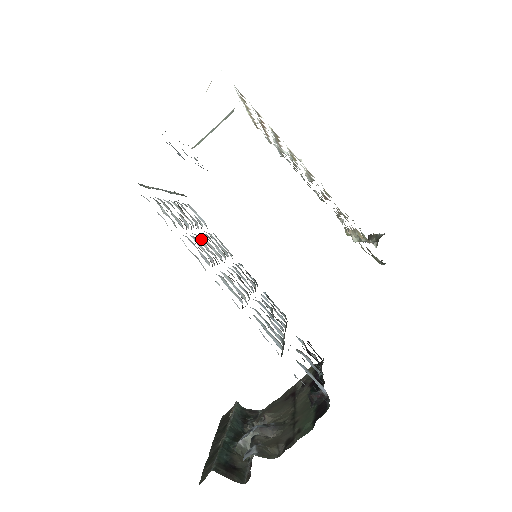
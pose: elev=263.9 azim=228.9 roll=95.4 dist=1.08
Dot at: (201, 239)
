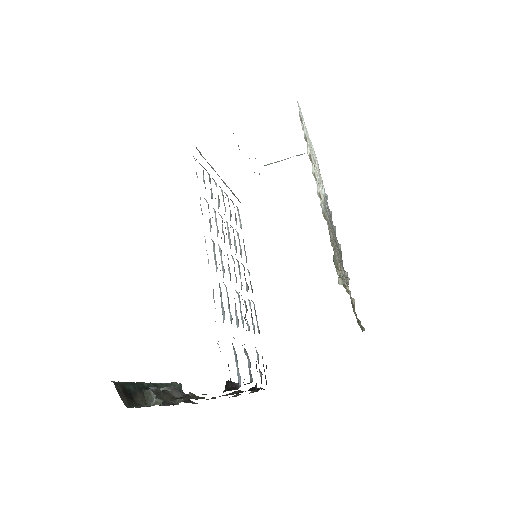
Dot at: (222, 220)
